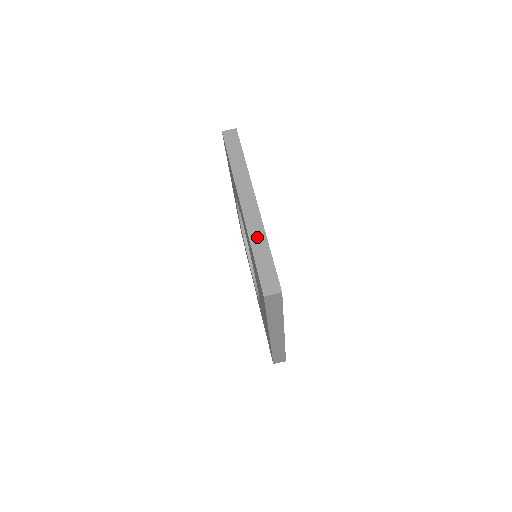
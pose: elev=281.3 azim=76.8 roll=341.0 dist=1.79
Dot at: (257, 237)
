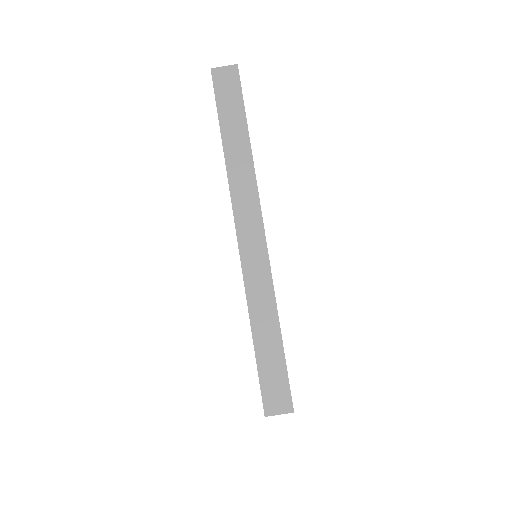
Dot at: (261, 305)
